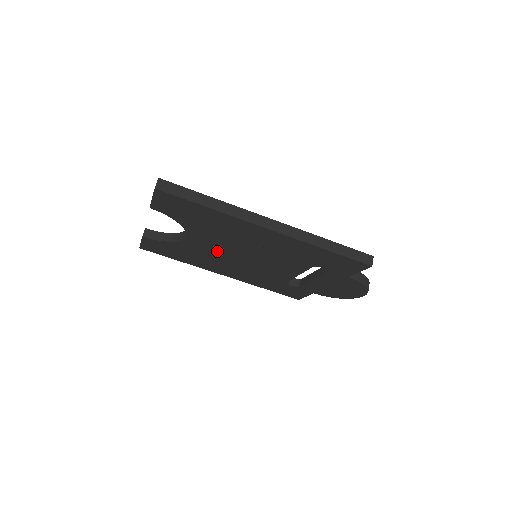
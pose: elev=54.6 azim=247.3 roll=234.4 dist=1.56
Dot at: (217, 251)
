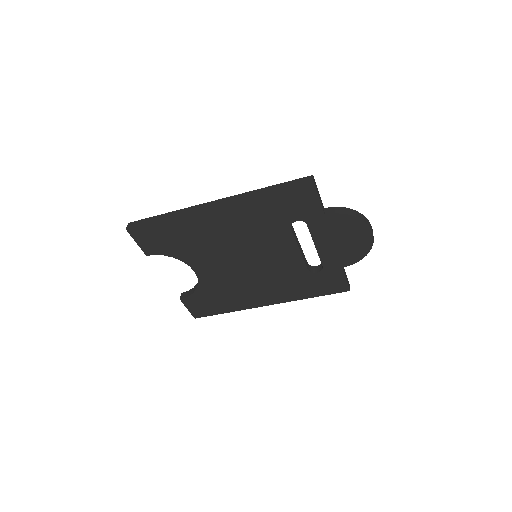
Dot at: (227, 272)
